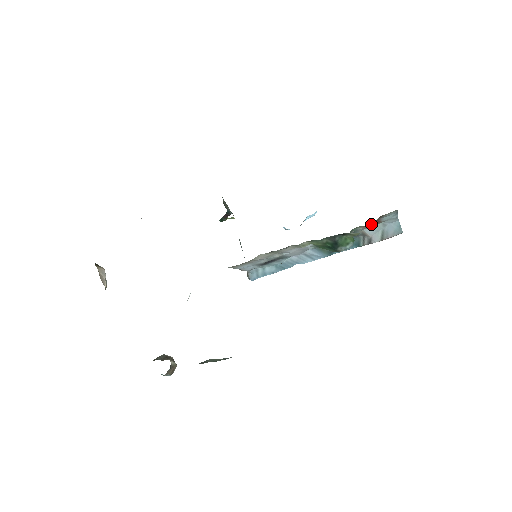
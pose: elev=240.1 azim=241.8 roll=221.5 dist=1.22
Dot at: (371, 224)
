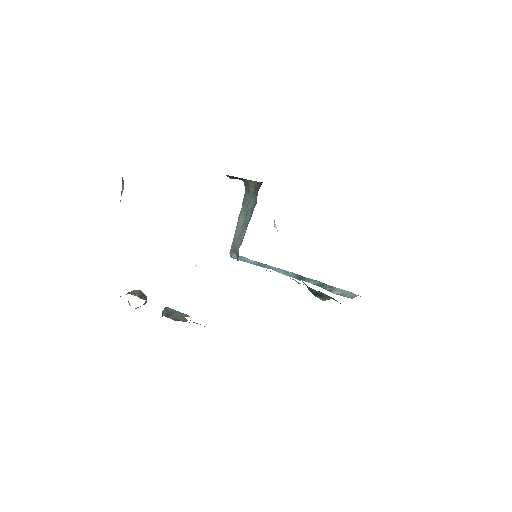
Dot at: occluded
